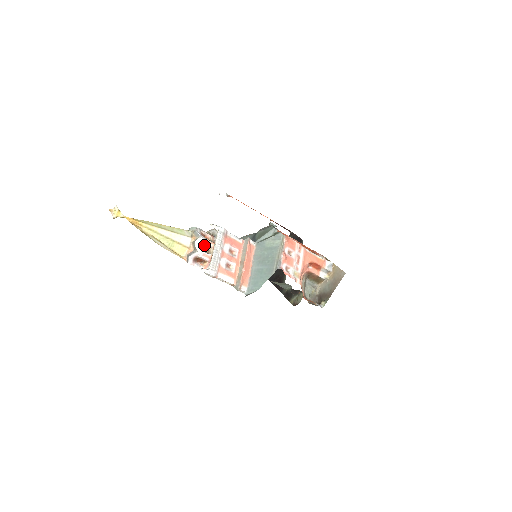
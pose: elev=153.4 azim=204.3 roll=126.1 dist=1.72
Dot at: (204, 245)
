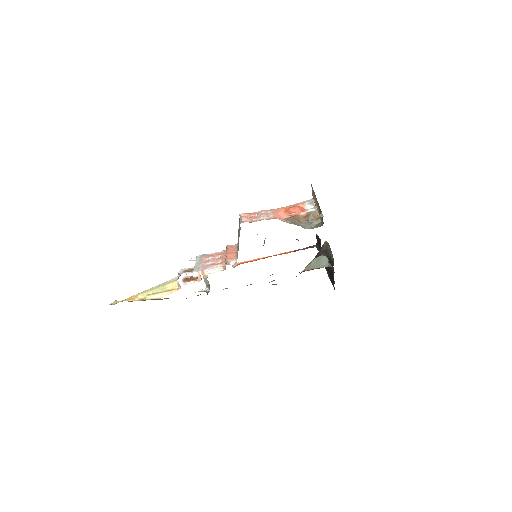
Dot at: (189, 271)
